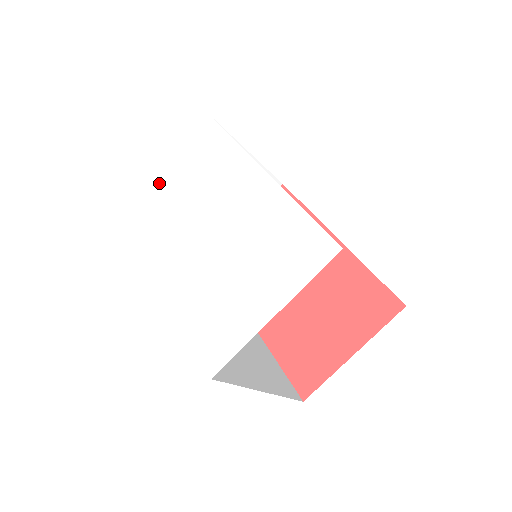
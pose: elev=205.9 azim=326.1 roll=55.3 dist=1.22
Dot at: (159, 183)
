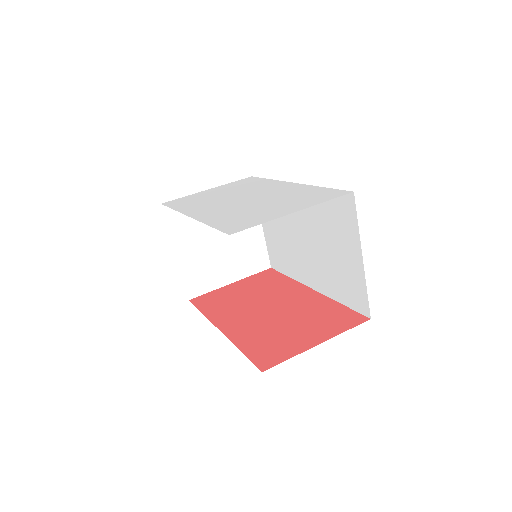
Dot at: (199, 194)
